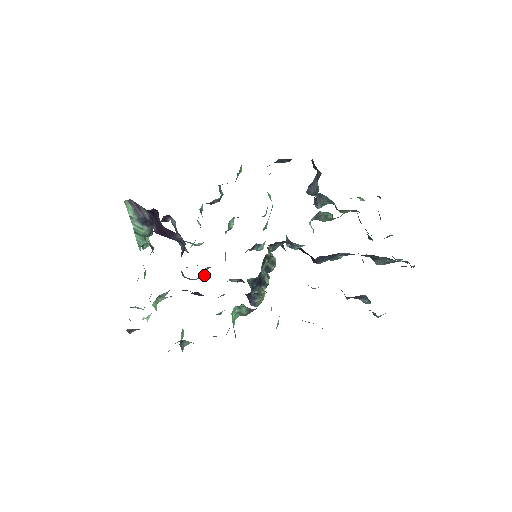
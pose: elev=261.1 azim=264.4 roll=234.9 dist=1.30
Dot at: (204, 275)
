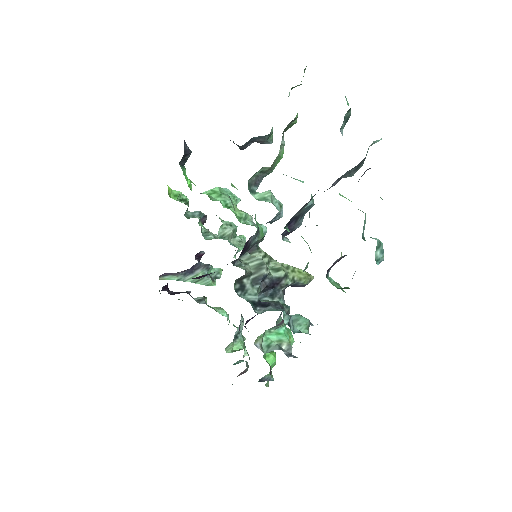
Dot at: occluded
